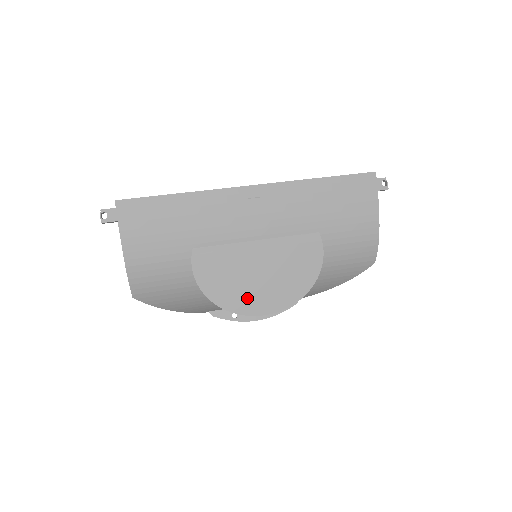
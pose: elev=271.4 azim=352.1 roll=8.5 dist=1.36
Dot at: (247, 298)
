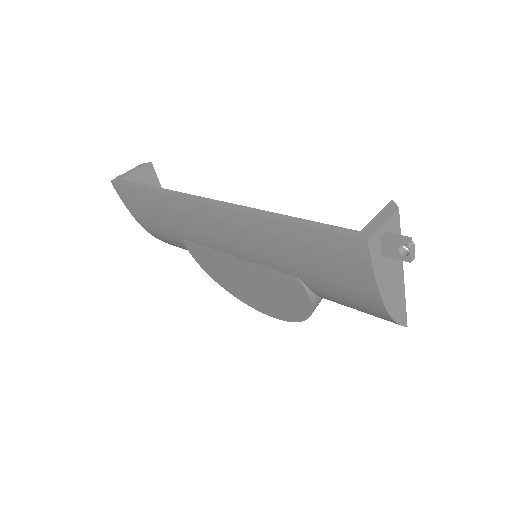
Dot at: (246, 295)
